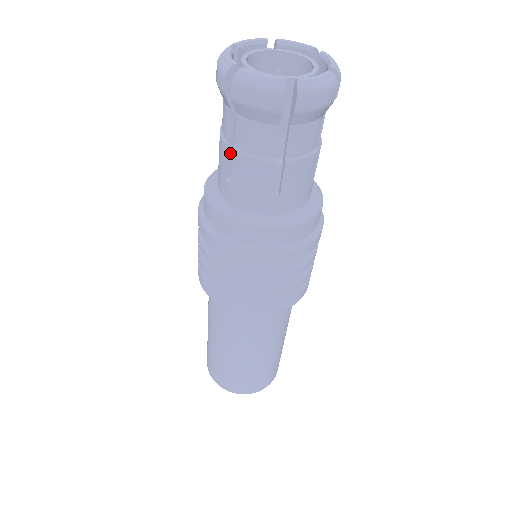
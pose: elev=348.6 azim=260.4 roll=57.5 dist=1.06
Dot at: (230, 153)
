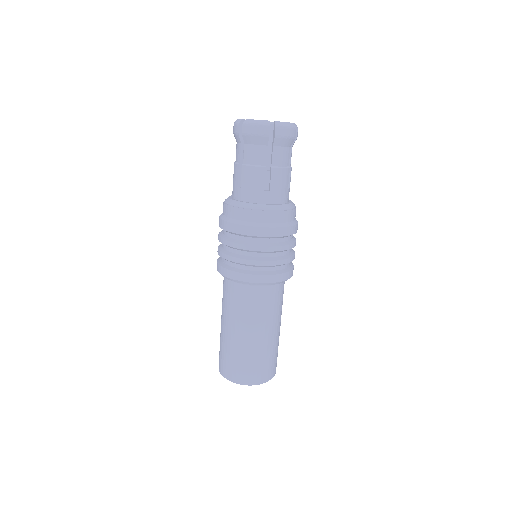
Dot at: (240, 170)
